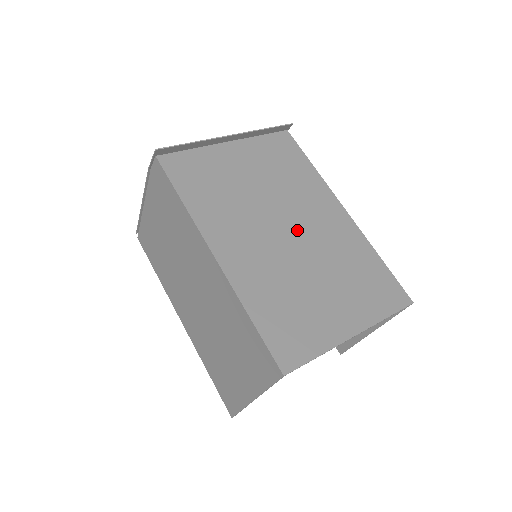
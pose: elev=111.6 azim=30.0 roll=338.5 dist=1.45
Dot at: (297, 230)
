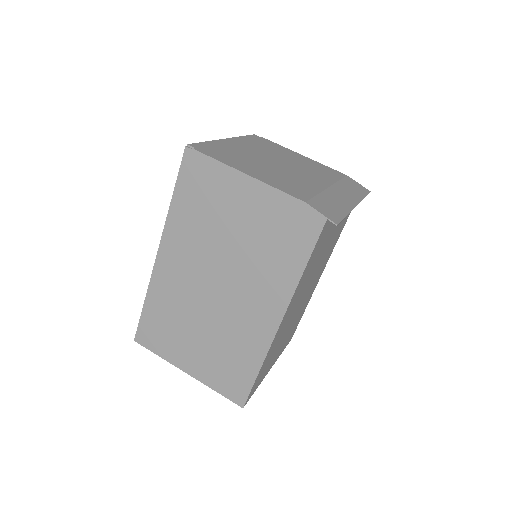
Dot at: occluded
